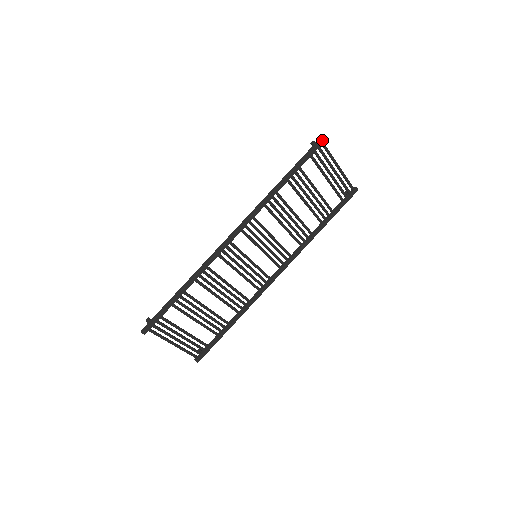
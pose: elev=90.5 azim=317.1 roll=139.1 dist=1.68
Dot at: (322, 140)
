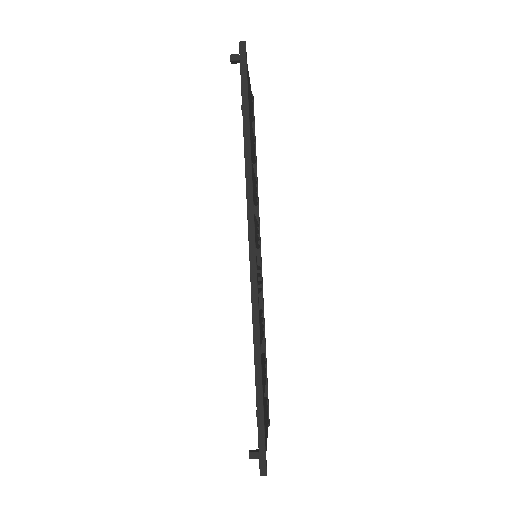
Dot at: (245, 47)
